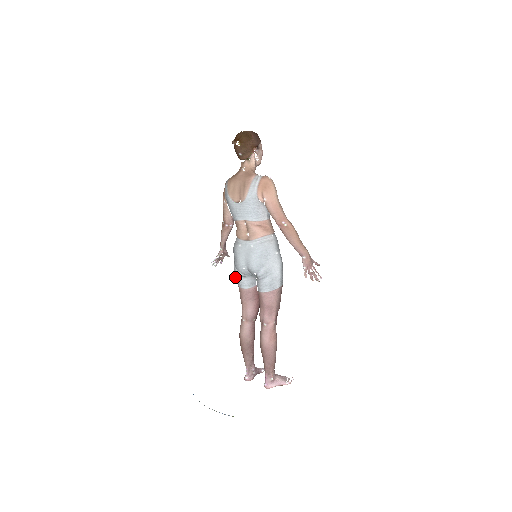
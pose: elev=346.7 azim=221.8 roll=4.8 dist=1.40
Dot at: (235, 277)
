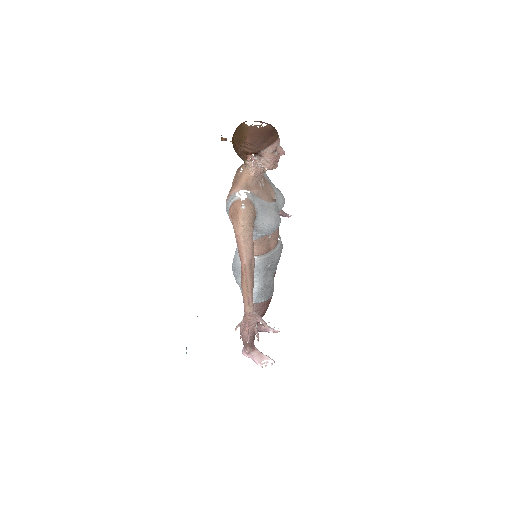
Dot at: occluded
